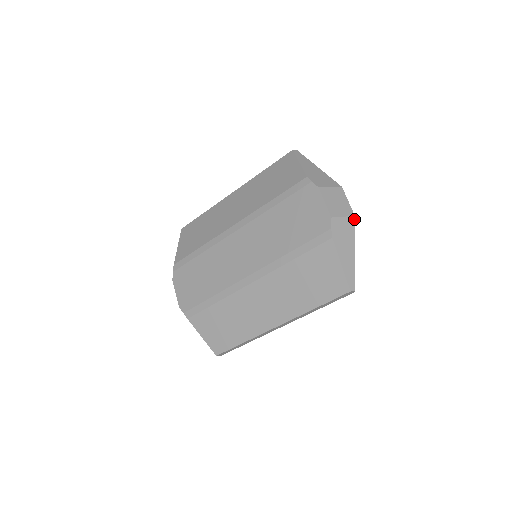
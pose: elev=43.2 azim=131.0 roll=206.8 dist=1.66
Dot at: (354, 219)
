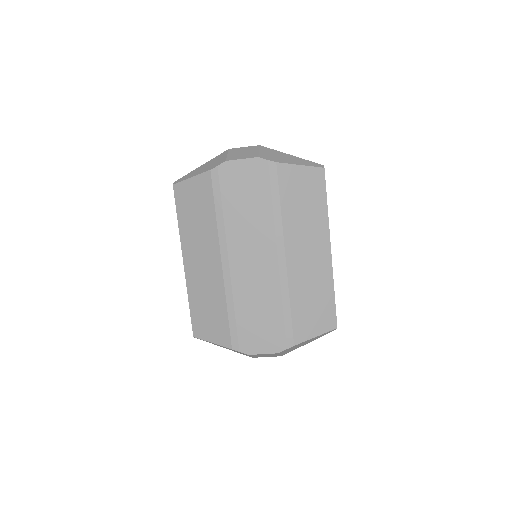
Dot at: (262, 147)
